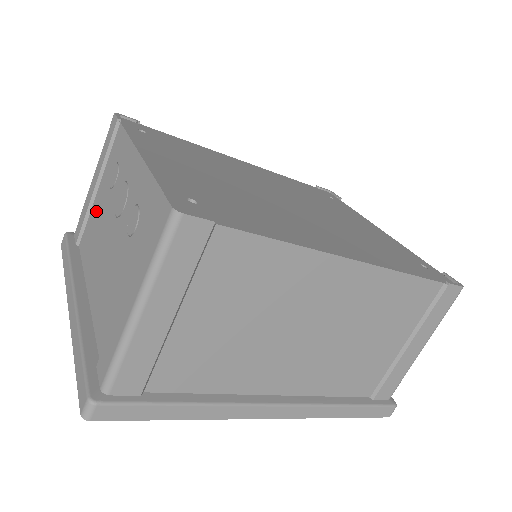
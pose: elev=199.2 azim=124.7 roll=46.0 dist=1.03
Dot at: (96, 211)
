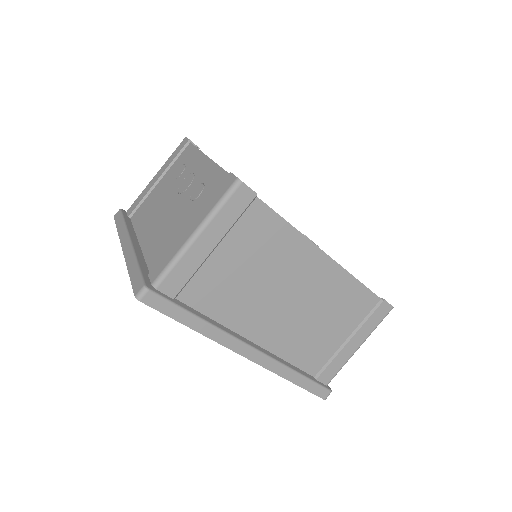
Dot at: (155, 194)
